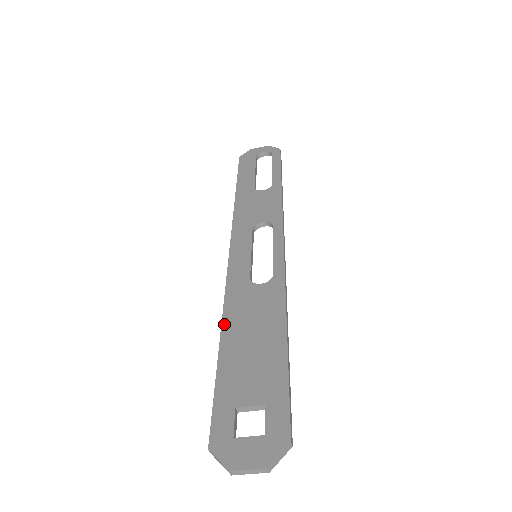
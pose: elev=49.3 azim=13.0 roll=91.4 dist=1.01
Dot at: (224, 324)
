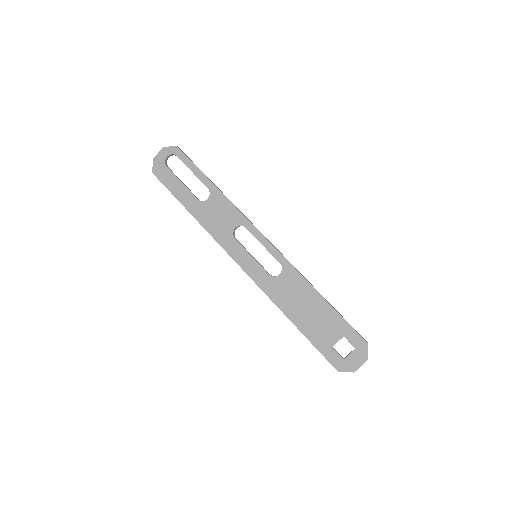
Dot at: (284, 312)
